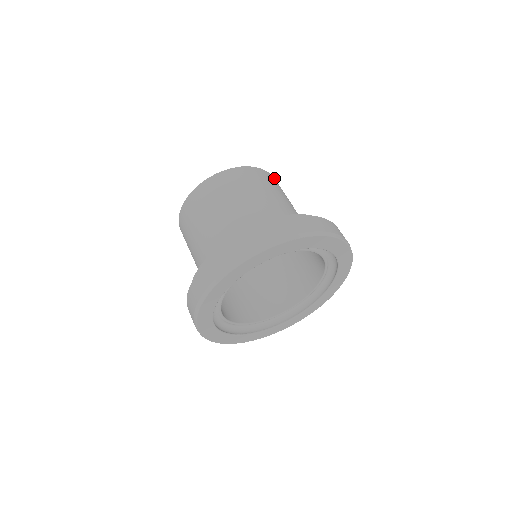
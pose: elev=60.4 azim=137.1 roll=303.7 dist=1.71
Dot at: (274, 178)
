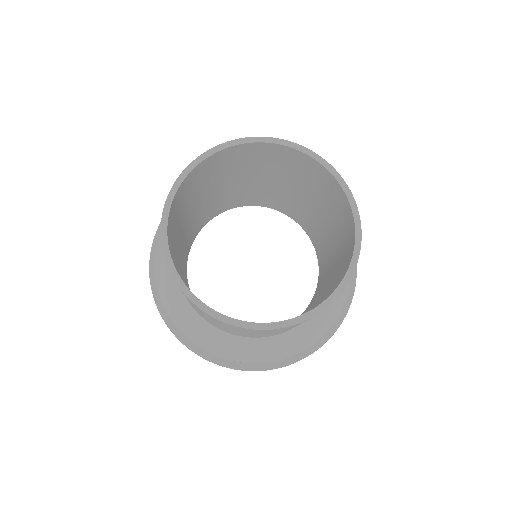
Dot at: (357, 208)
